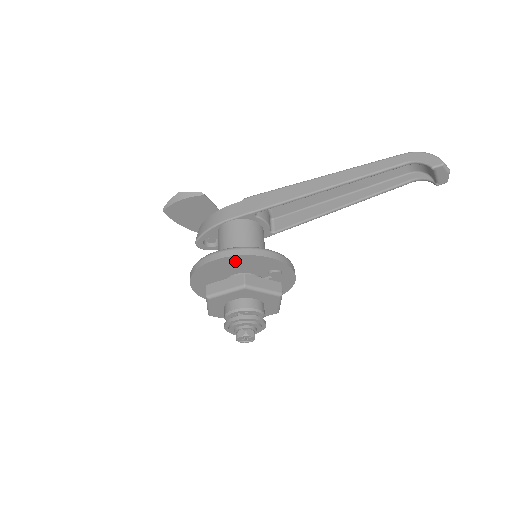
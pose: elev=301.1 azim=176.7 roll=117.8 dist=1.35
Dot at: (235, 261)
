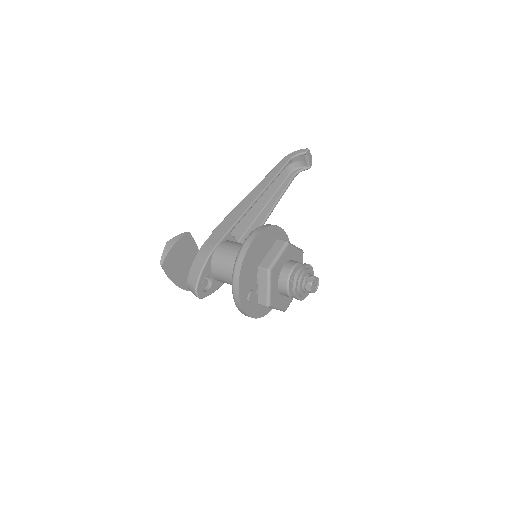
Dot at: (263, 238)
